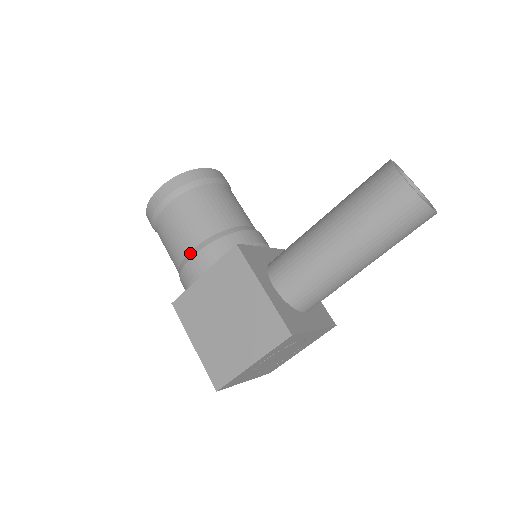
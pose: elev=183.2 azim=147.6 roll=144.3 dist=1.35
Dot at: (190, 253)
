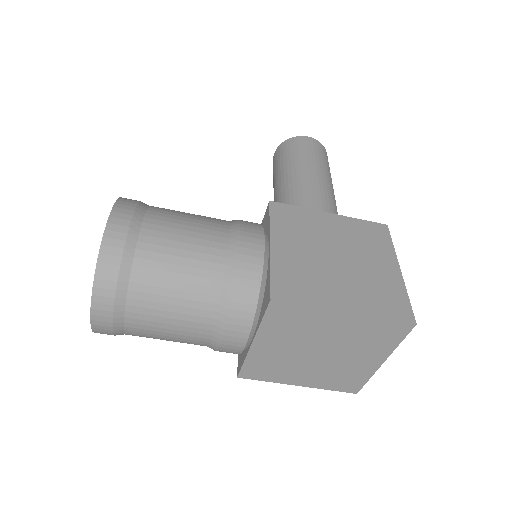
Dot at: (232, 238)
